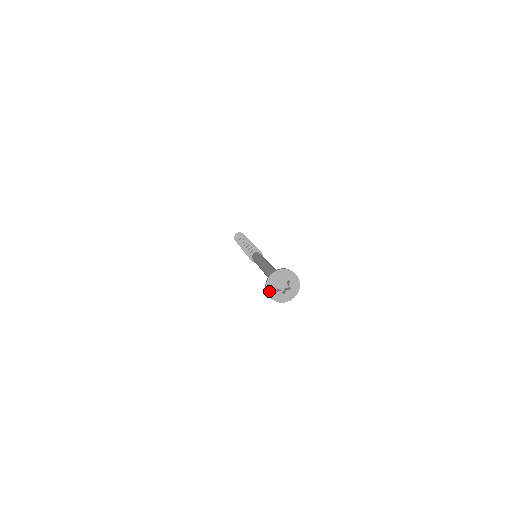
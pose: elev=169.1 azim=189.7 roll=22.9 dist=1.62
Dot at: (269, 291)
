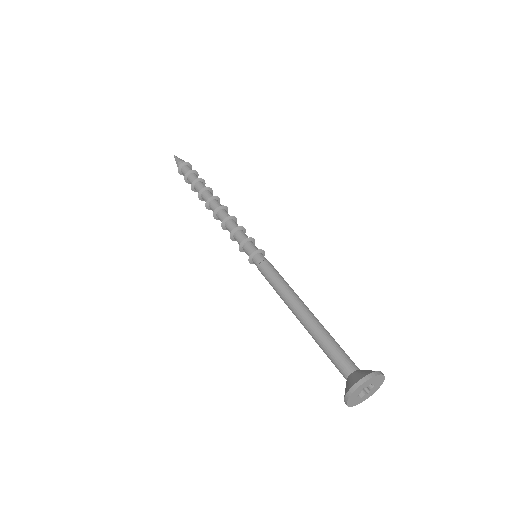
Dot at: (352, 404)
